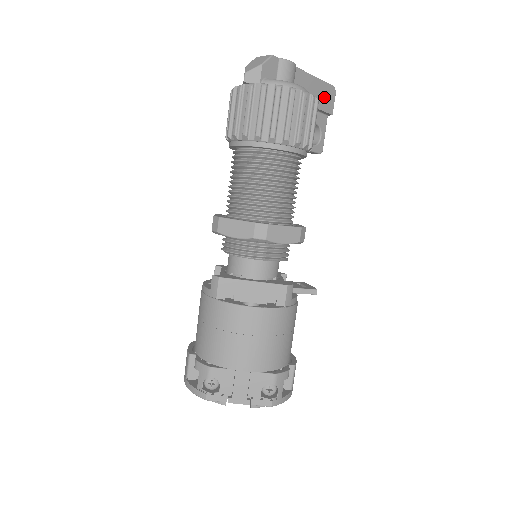
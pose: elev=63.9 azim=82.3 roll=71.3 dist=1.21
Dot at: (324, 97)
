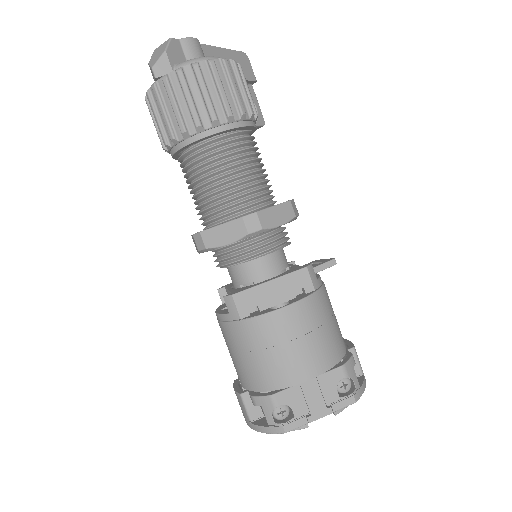
Dot at: occluded
